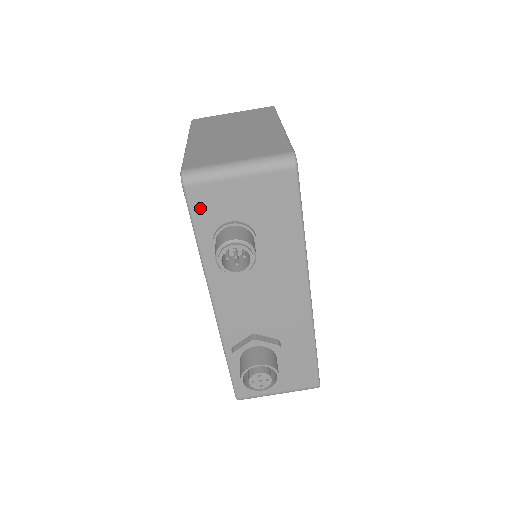
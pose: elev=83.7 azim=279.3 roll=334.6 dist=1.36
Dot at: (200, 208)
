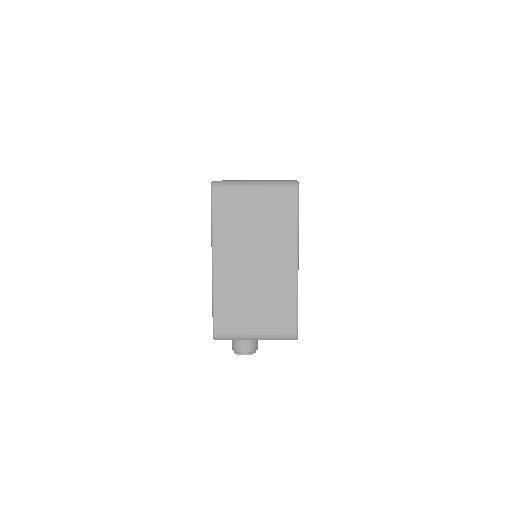
Dot at: occluded
